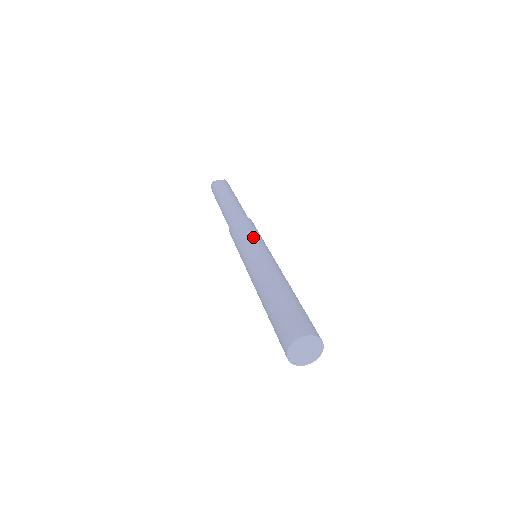
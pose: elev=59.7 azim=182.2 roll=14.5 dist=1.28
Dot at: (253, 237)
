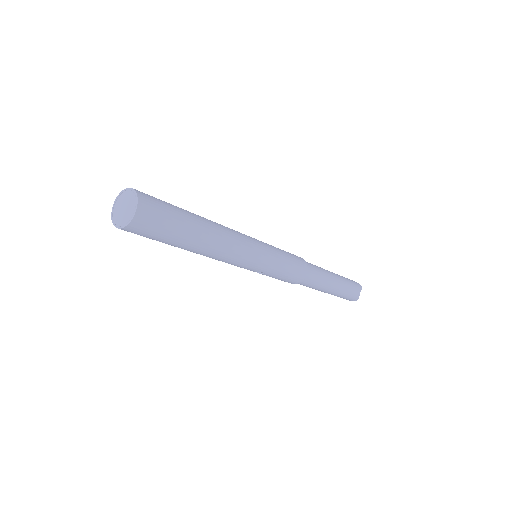
Dot at: occluded
